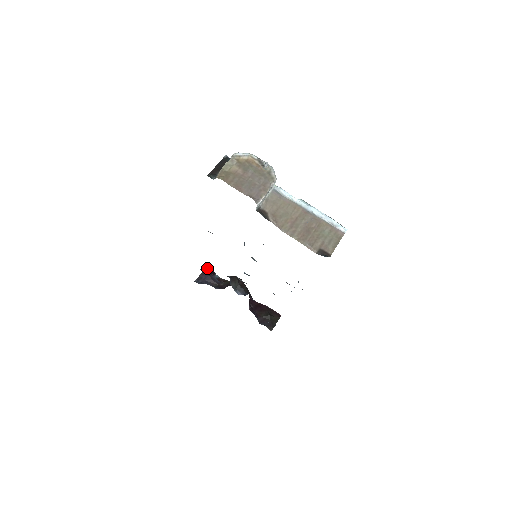
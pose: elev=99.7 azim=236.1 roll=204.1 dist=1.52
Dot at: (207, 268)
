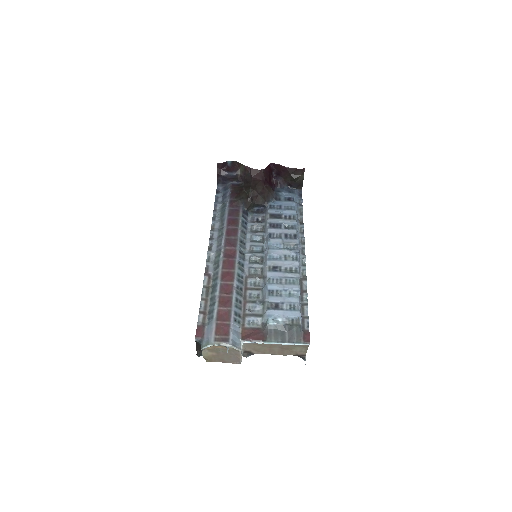
Dot at: (217, 166)
